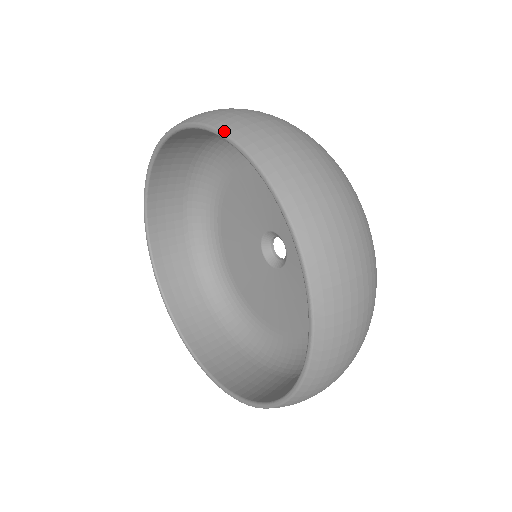
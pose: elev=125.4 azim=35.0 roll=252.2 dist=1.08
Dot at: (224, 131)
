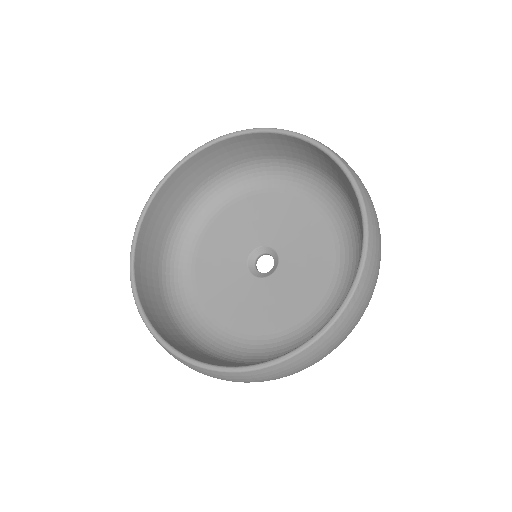
Dot at: occluded
